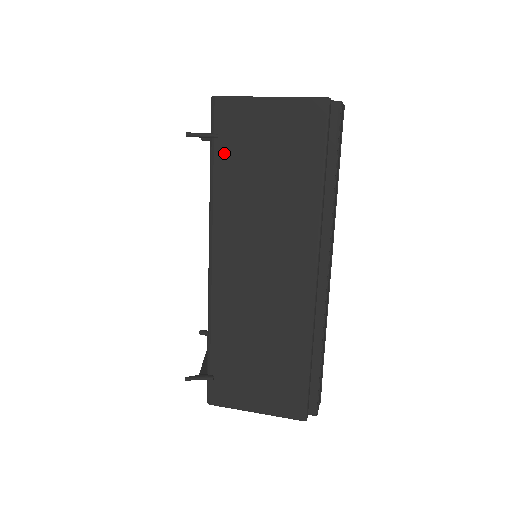
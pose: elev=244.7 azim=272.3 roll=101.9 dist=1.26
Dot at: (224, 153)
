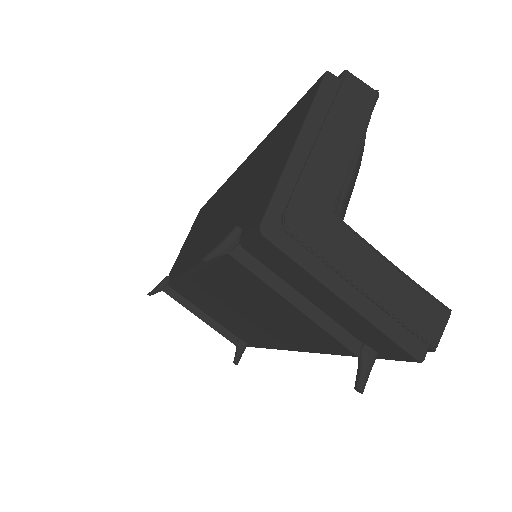
Dot at: (175, 272)
